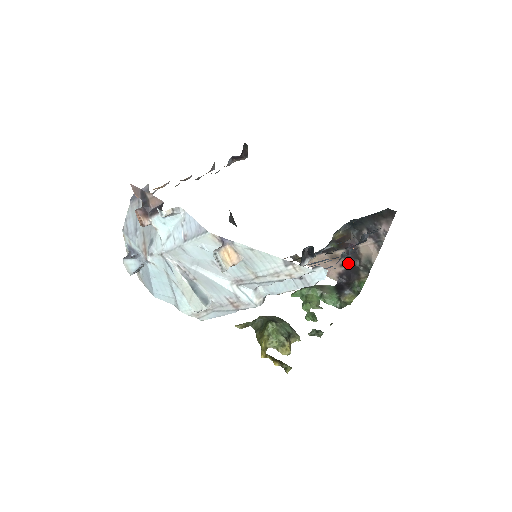
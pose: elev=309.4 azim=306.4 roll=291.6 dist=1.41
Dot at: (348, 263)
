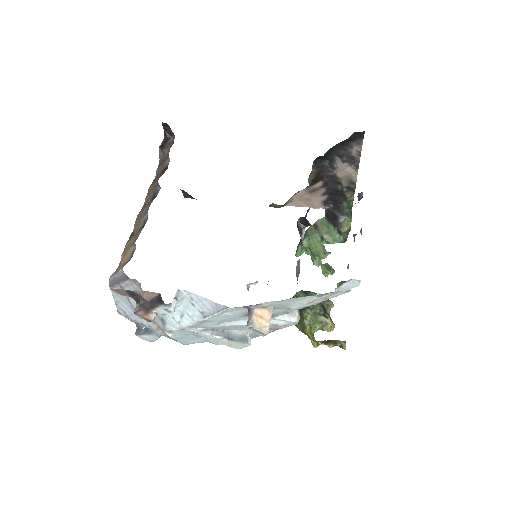
Dot at: (329, 191)
